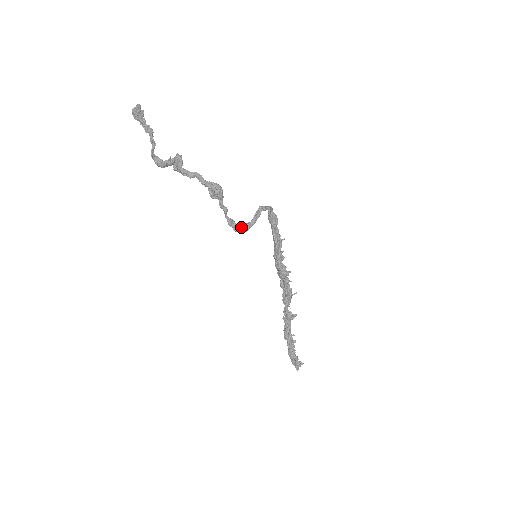
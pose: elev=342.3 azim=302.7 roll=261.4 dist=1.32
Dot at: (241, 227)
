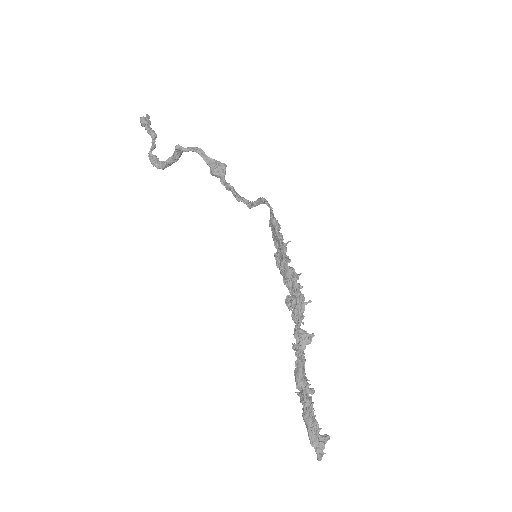
Dot at: (245, 199)
